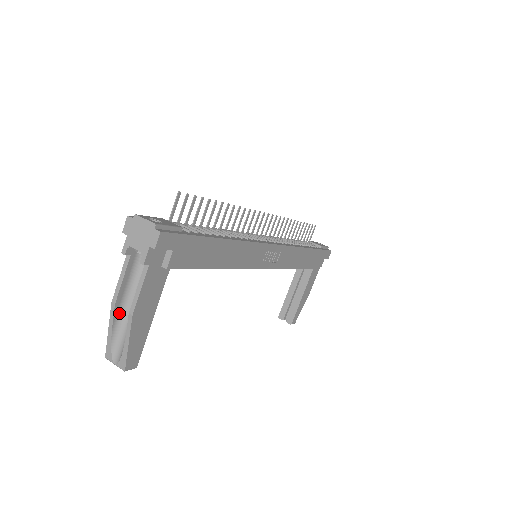
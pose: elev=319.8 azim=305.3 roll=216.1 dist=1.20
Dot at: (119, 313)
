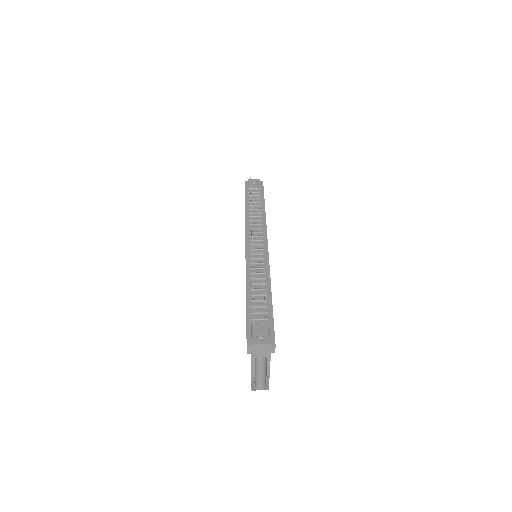
Dot at: occluded
